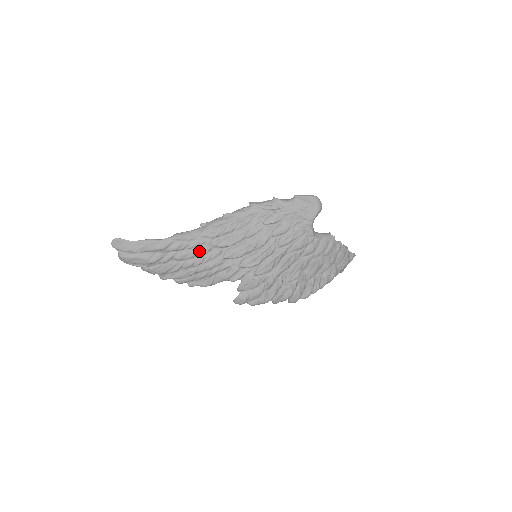
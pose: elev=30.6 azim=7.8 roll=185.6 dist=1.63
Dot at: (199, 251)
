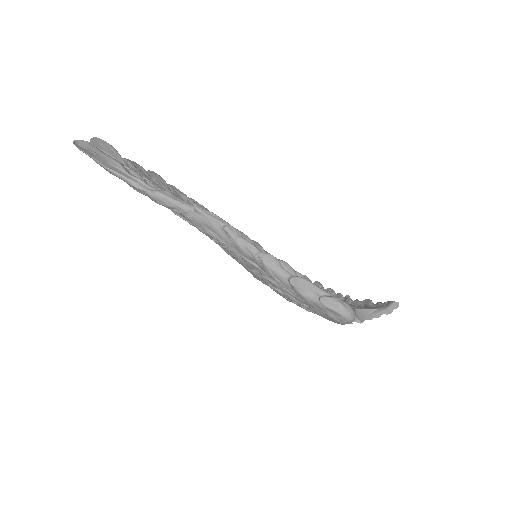
Dot at: occluded
